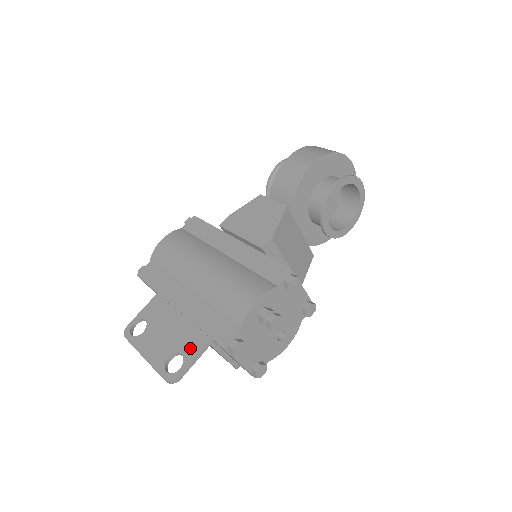
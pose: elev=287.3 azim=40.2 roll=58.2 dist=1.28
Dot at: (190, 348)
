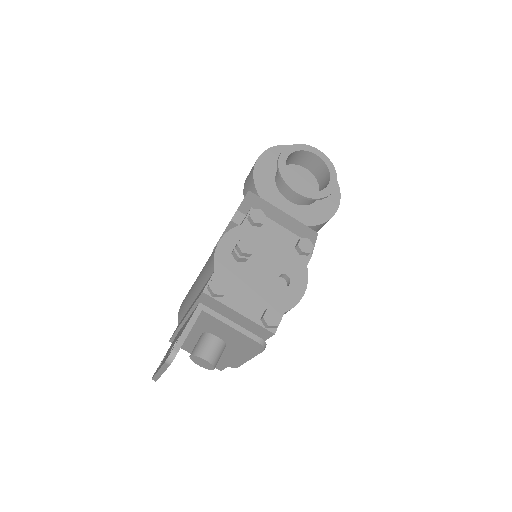
Dot at: occluded
